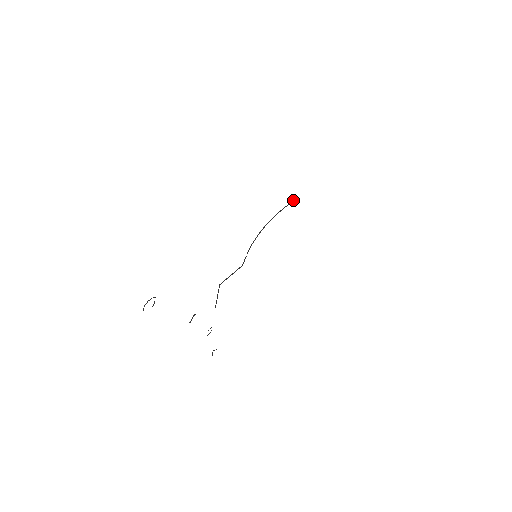
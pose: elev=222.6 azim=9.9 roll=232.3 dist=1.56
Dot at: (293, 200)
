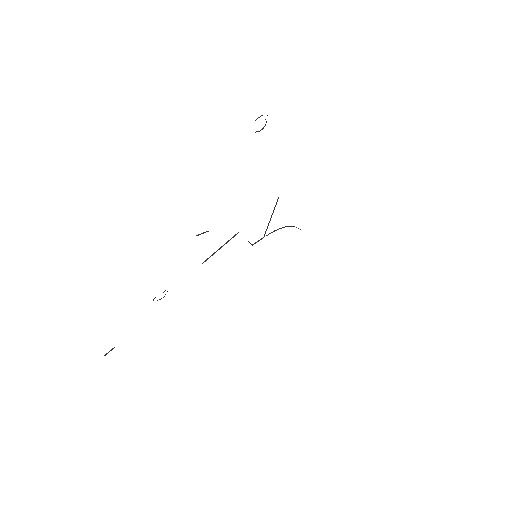
Dot at: occluded
